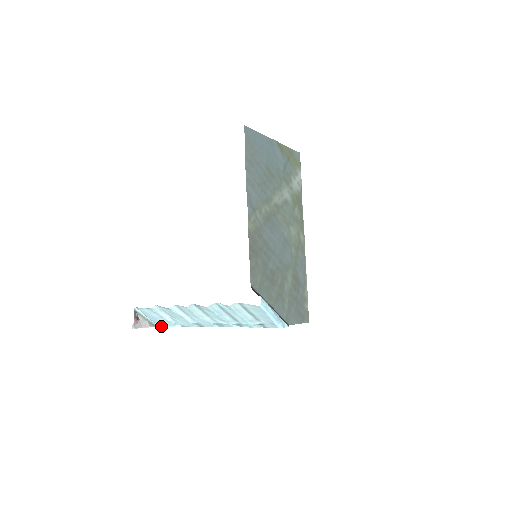
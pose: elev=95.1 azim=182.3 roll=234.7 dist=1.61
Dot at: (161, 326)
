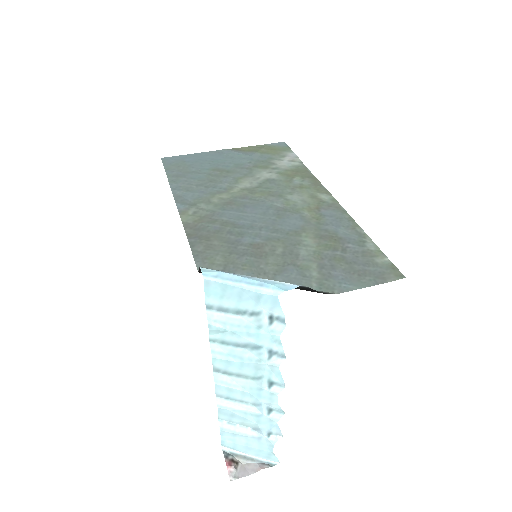
Dot at: (278, 460)
